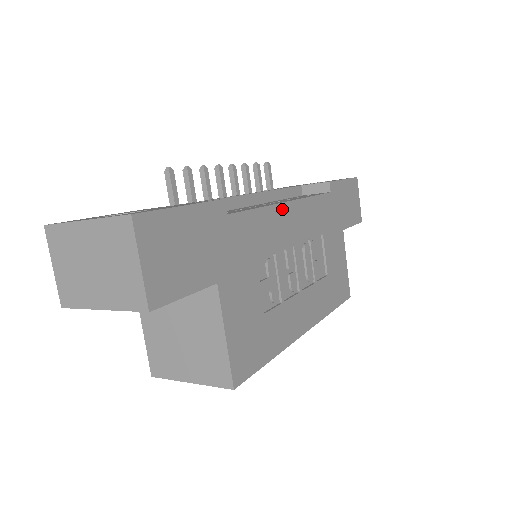
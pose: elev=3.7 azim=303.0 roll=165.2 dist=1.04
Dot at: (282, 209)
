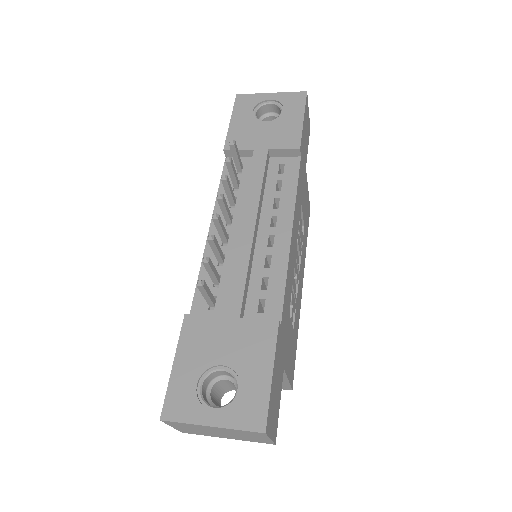
Dot at: (291, 248)
